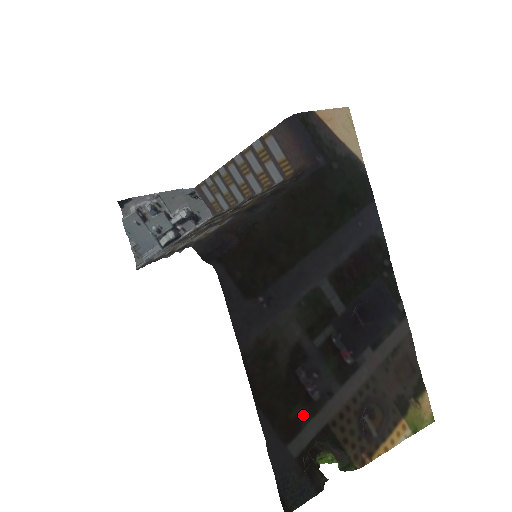
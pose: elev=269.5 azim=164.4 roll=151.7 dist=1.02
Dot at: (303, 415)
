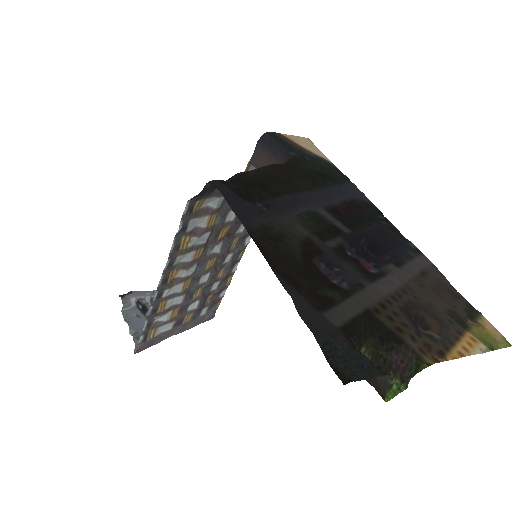
Dot at: (334, 296)
